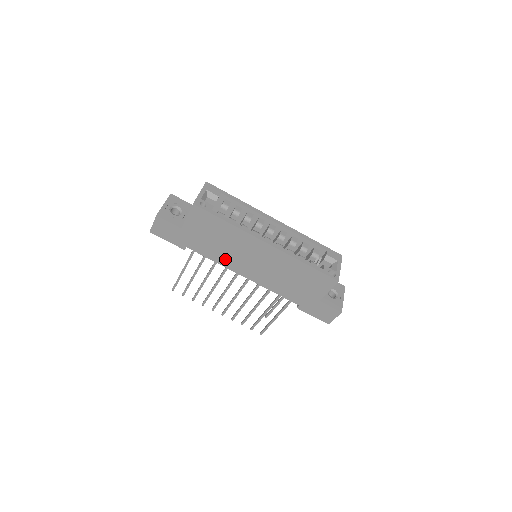
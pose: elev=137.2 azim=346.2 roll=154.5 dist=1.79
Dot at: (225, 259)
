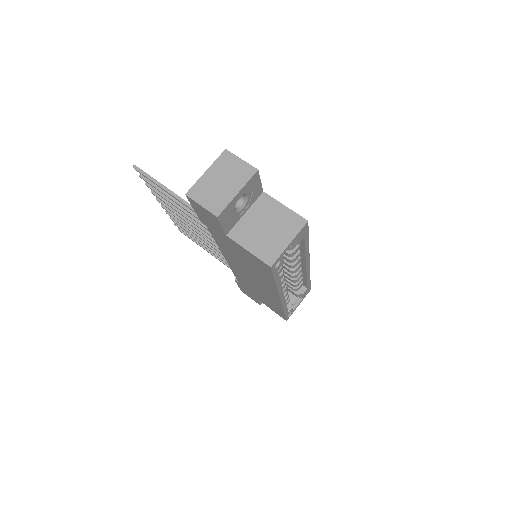
Dot at: (229, 255)
